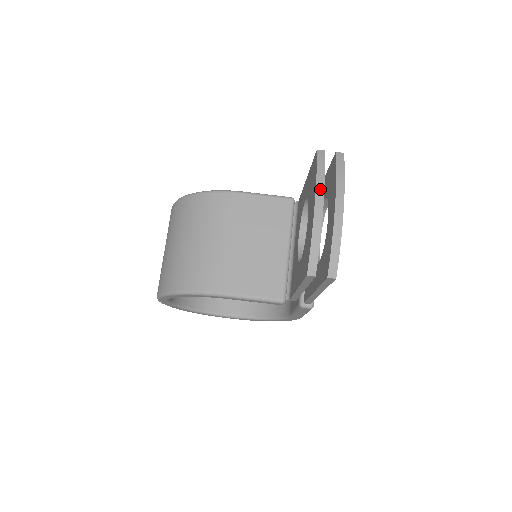
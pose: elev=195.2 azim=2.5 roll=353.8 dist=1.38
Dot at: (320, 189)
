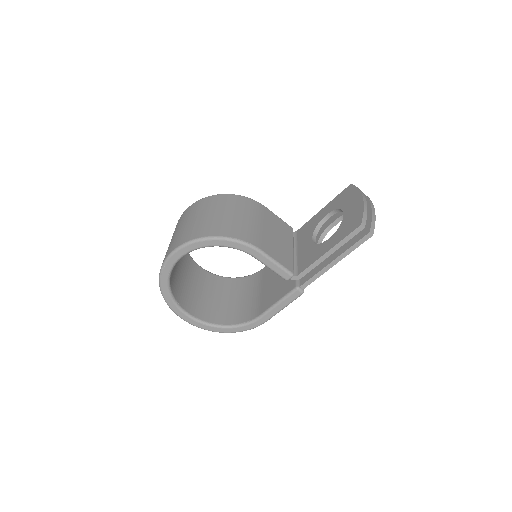
Dot at: (363, 194)
